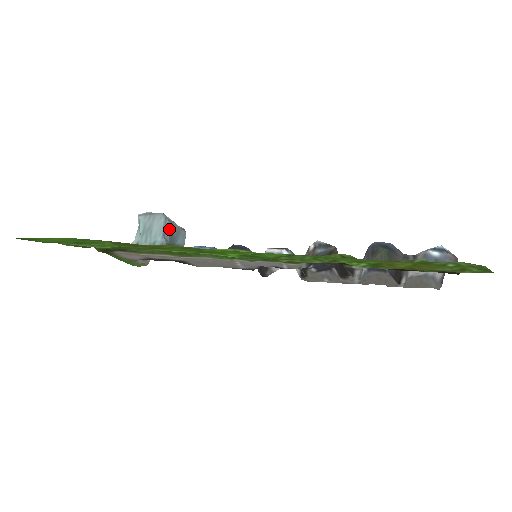
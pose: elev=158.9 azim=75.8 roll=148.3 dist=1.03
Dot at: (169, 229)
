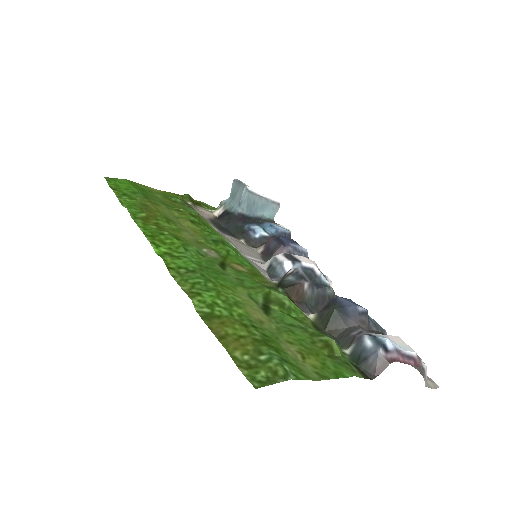
Dot at: (248, 200)
